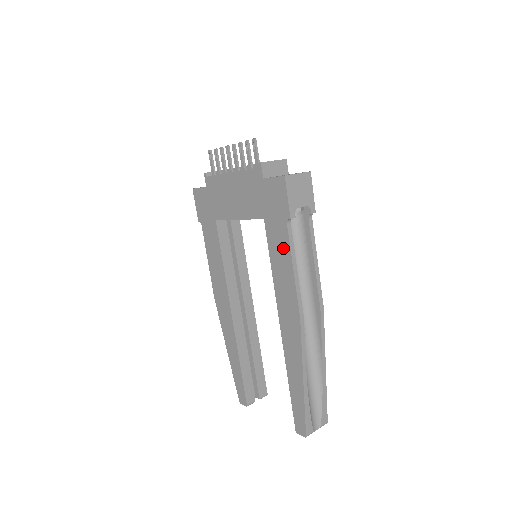
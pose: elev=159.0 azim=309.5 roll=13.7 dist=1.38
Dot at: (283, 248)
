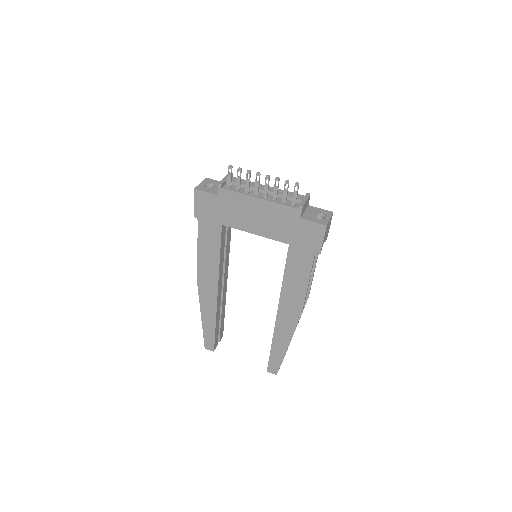
Dot at: (303, 269)
